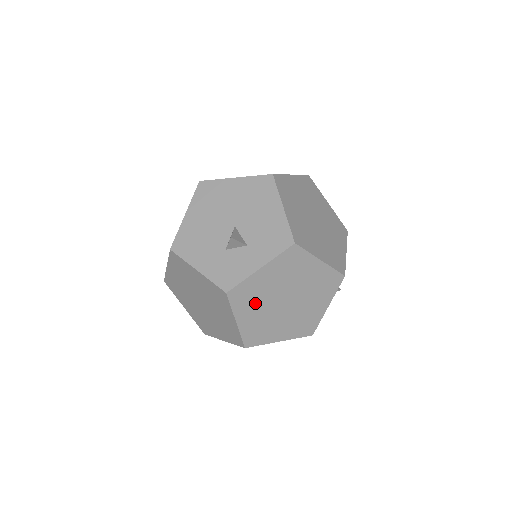
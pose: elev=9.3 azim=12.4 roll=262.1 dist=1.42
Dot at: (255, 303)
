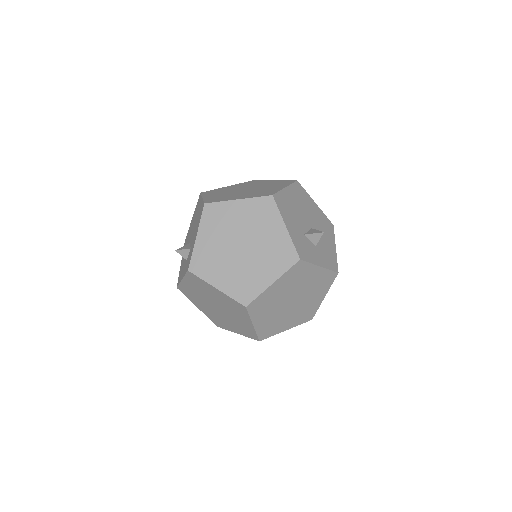
Dot at: (290, 283)
